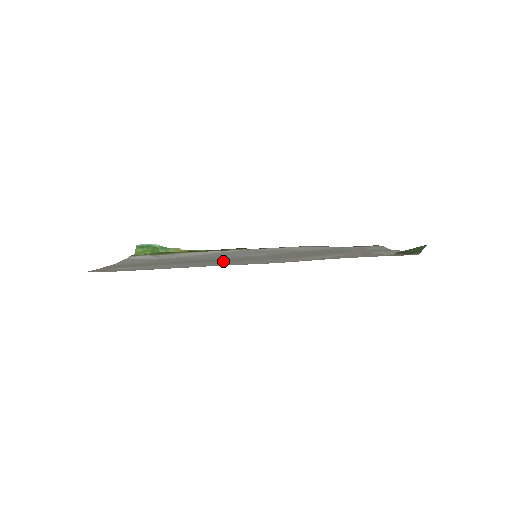
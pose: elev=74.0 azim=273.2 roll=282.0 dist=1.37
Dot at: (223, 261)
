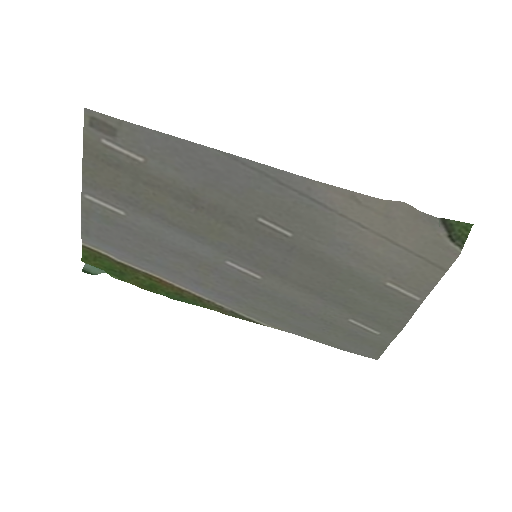
Dot at: (229, 212)
